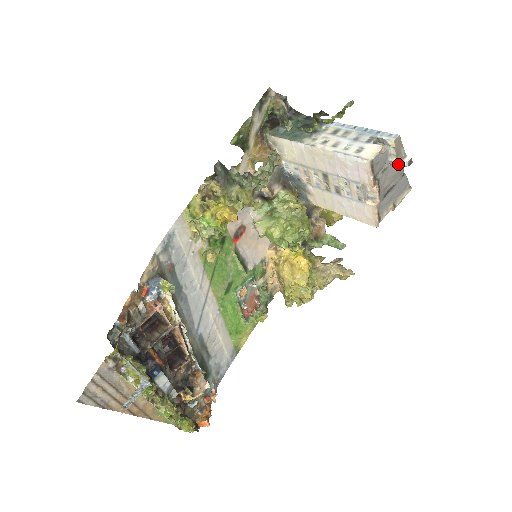
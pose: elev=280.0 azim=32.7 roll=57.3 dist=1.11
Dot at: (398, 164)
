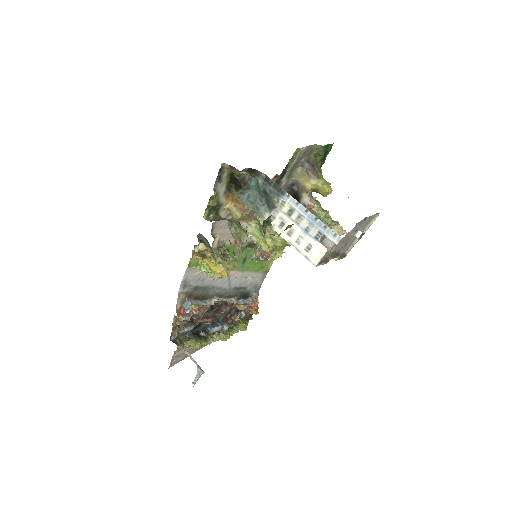
Dot at: occluded
